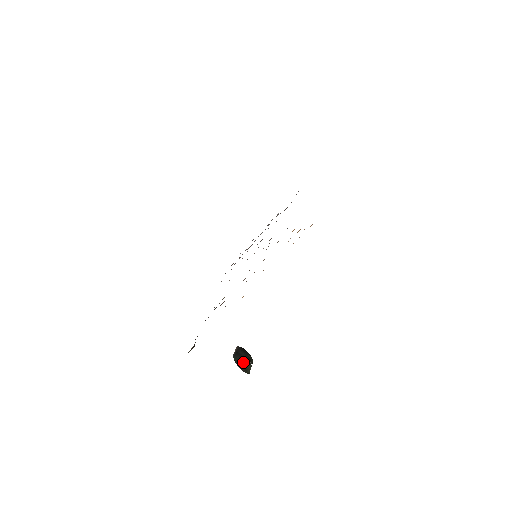
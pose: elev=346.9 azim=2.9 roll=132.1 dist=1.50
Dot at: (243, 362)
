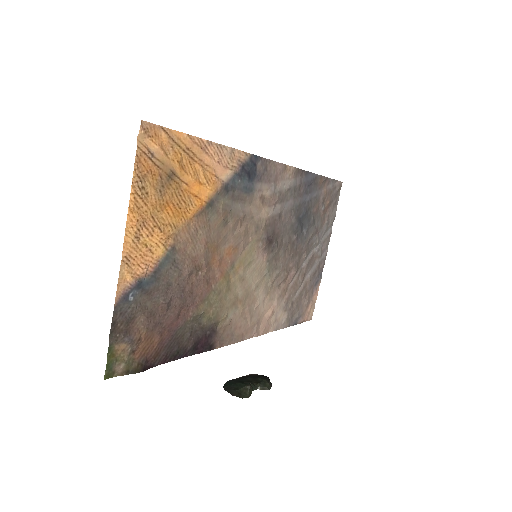
Dot at: (236, 384)
